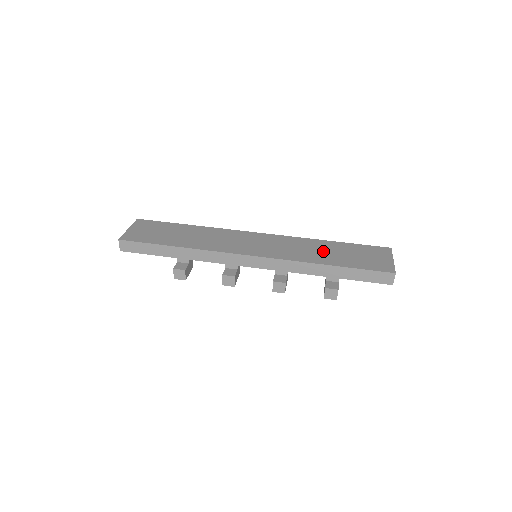
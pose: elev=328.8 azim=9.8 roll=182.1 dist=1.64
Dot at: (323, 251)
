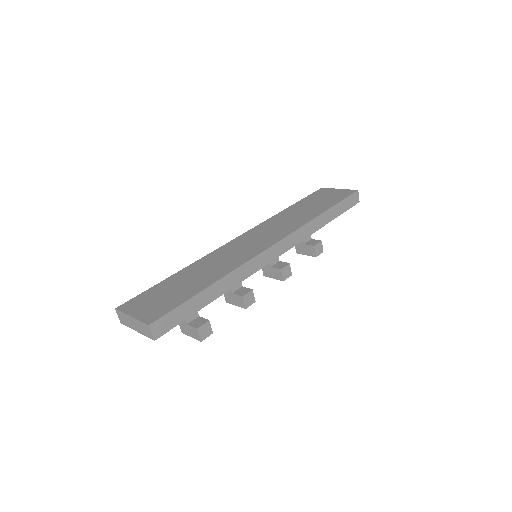
Dot at: (301, 212)
